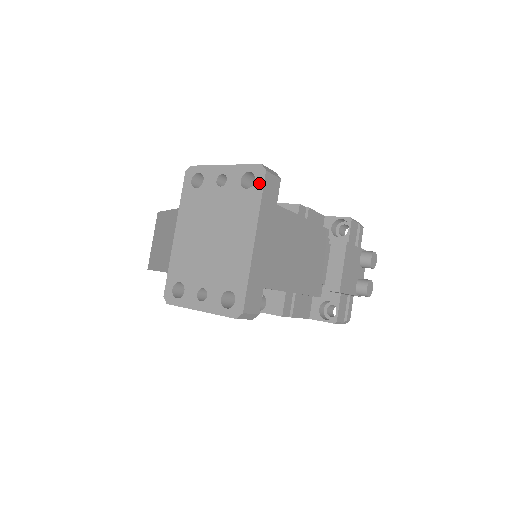
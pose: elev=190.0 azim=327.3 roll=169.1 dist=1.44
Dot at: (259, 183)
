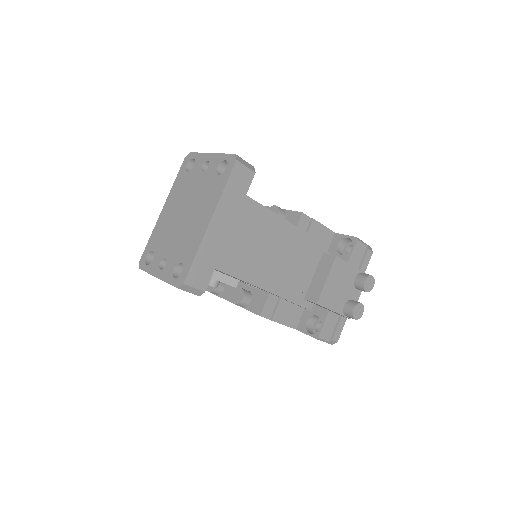
Dot at: (228, 170)
